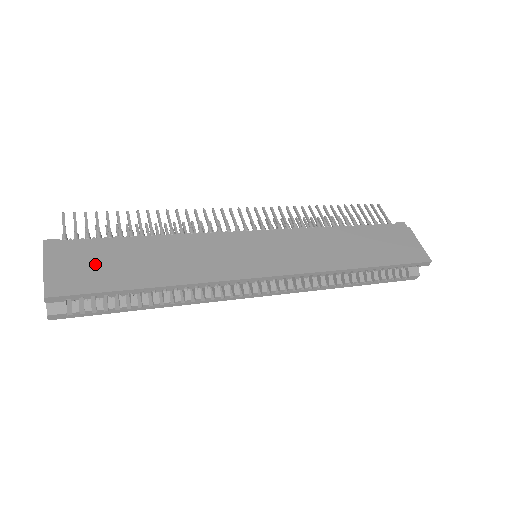
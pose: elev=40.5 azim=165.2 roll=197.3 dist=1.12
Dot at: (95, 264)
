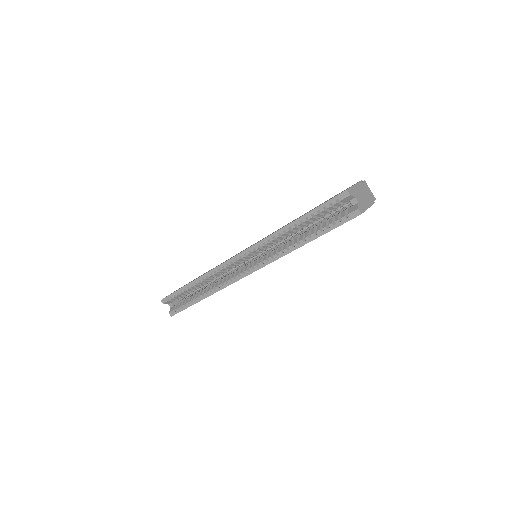
Dot at: occluded
